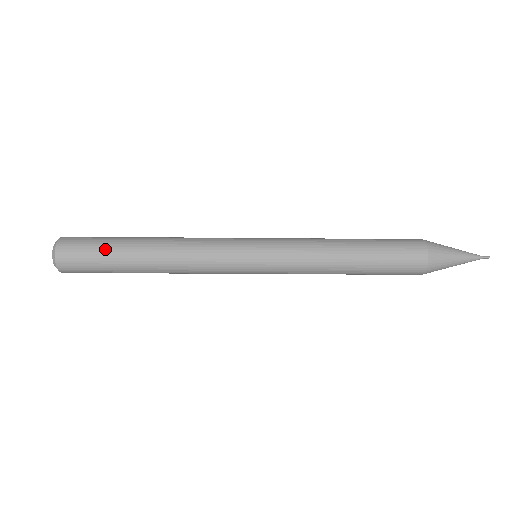
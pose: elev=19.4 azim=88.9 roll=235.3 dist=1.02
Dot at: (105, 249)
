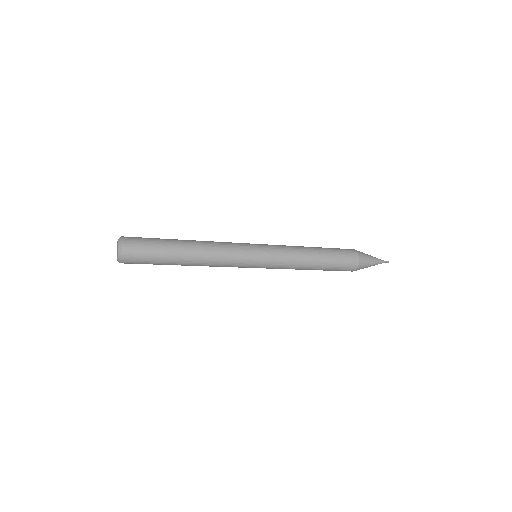
Dot at: (159, 243)
